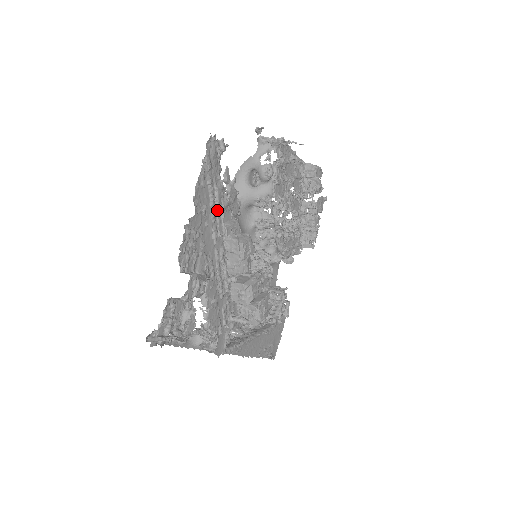
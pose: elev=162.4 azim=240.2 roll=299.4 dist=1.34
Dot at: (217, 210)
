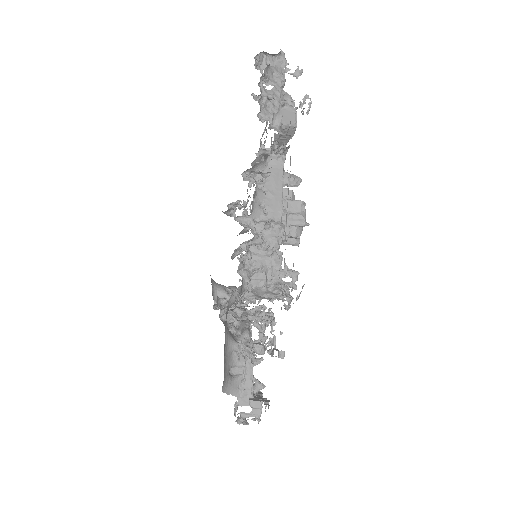
Dot at: occluded
